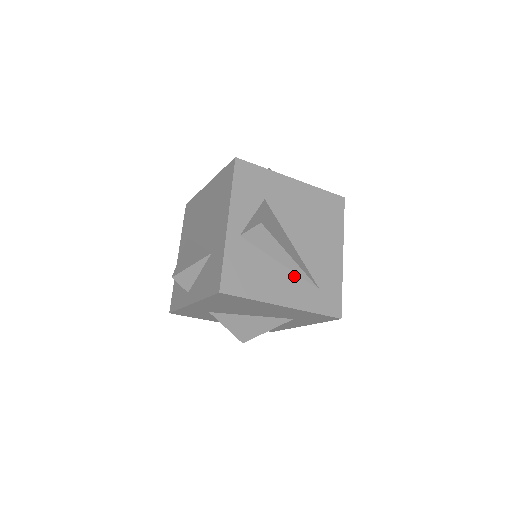
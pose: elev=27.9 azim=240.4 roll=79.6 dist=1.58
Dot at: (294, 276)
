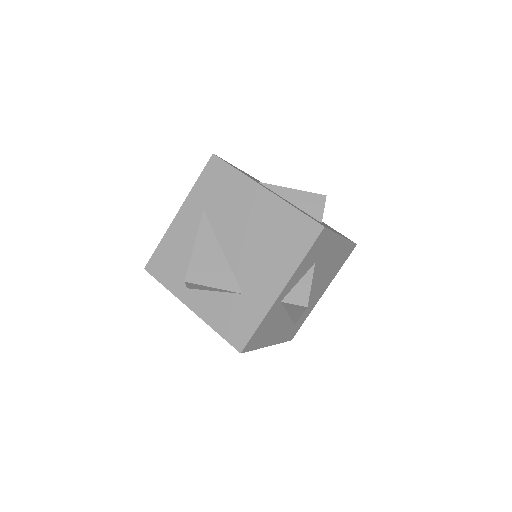
Dot at: (289, 321)
